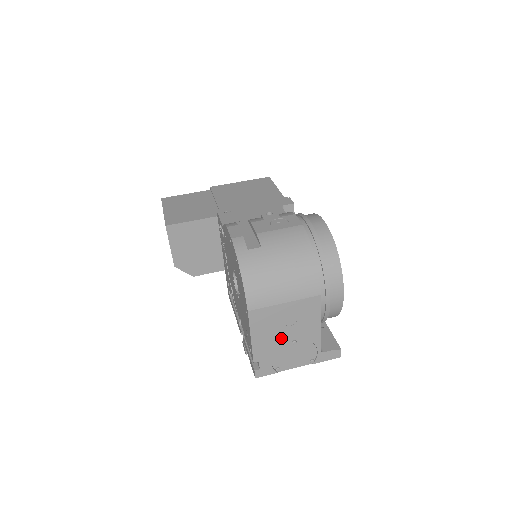
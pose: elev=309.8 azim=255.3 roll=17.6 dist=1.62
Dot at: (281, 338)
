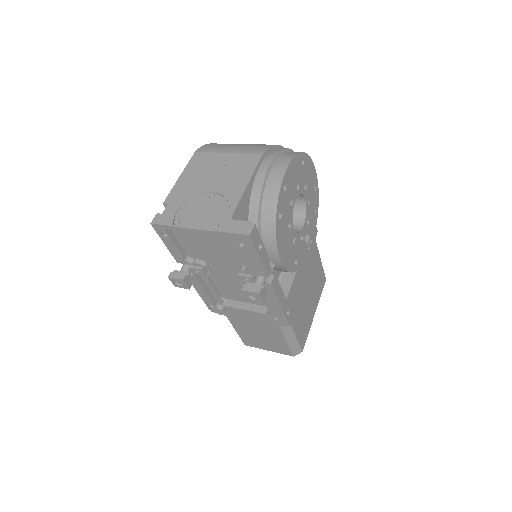
Dot at: (203, 186)
